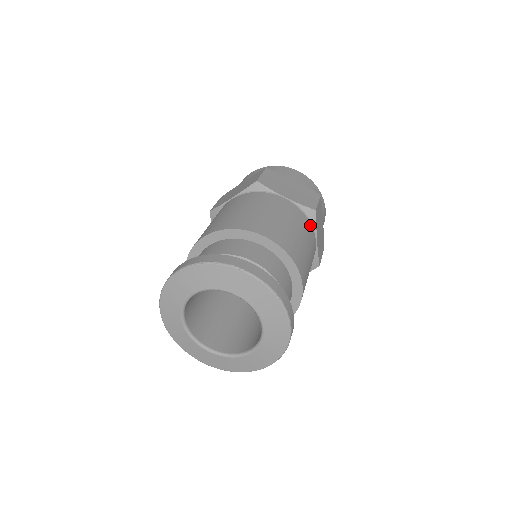
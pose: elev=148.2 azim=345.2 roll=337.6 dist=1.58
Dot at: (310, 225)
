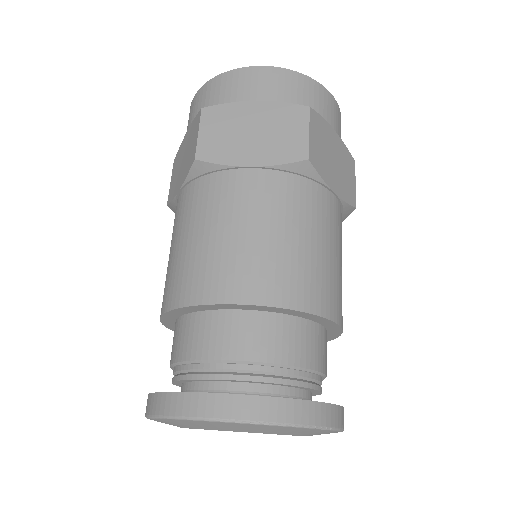
Dot at: occluded
